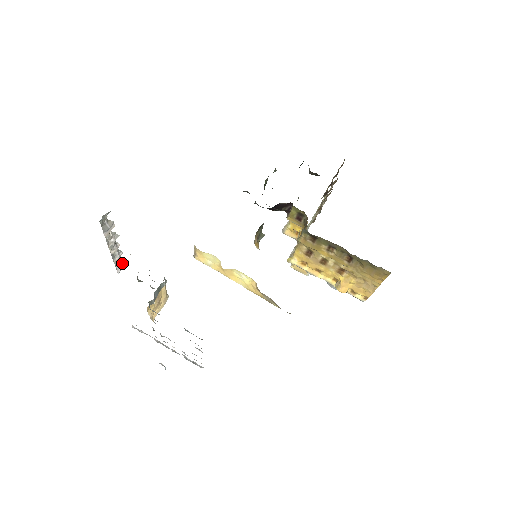
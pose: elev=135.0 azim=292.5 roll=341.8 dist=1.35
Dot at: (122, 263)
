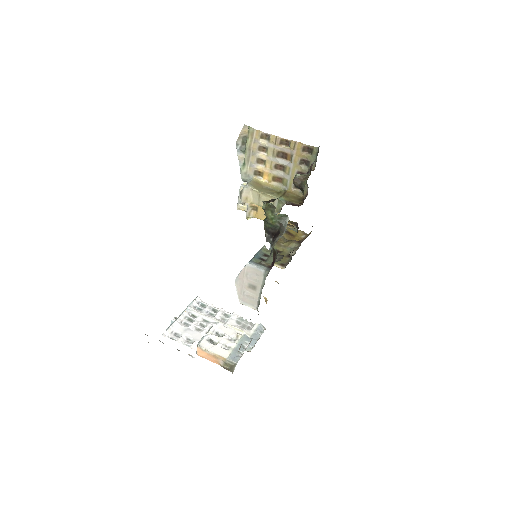
Dot at: occluded
